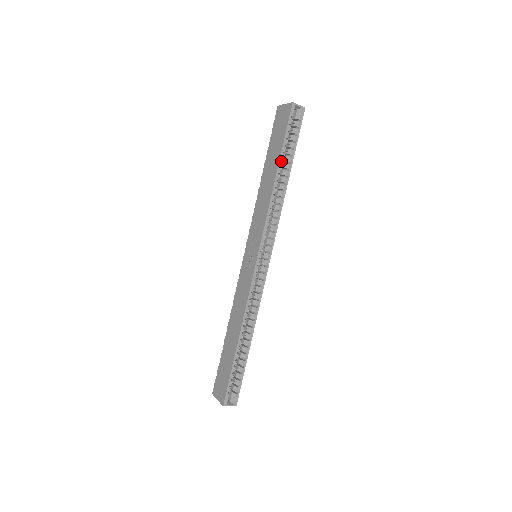
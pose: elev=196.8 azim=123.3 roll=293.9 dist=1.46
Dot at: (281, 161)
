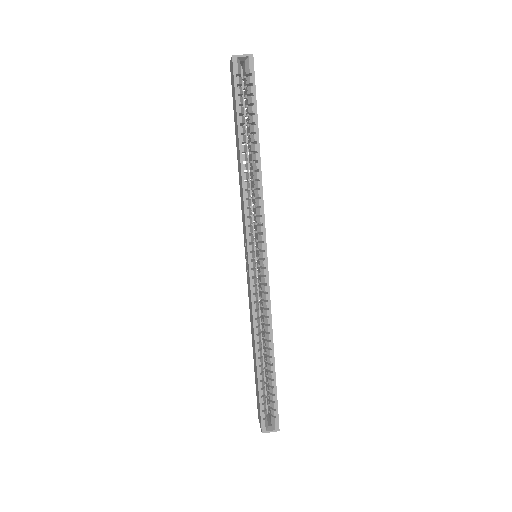
Dot at: (241, 136)
